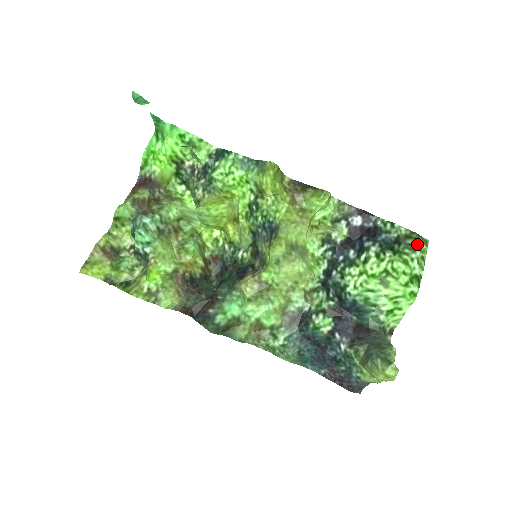
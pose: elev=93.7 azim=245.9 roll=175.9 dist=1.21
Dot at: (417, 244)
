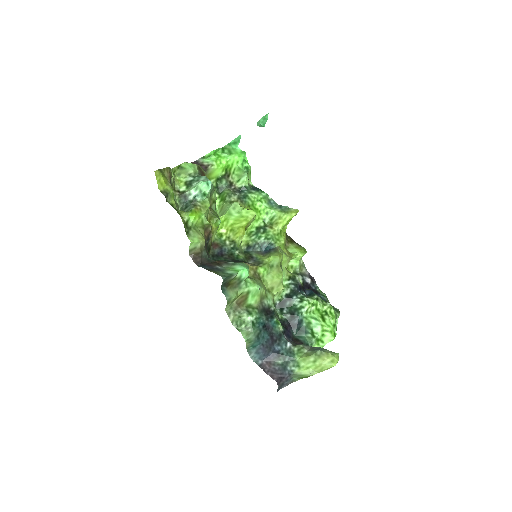
Dot at: occluded
